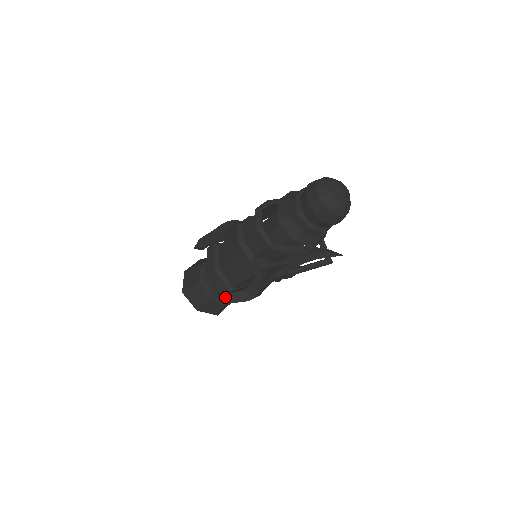
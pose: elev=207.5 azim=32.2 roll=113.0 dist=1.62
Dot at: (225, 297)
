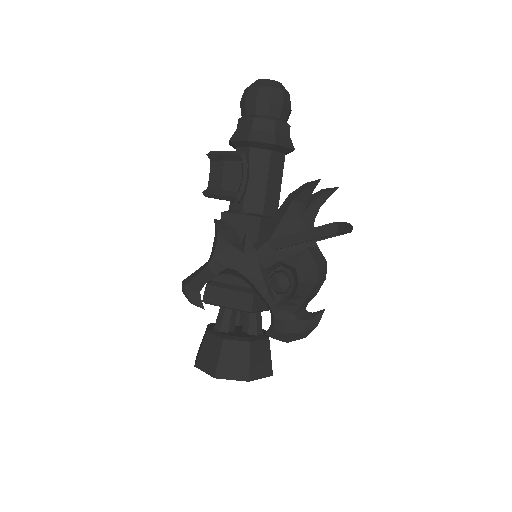
Dot at: (192, 276)
